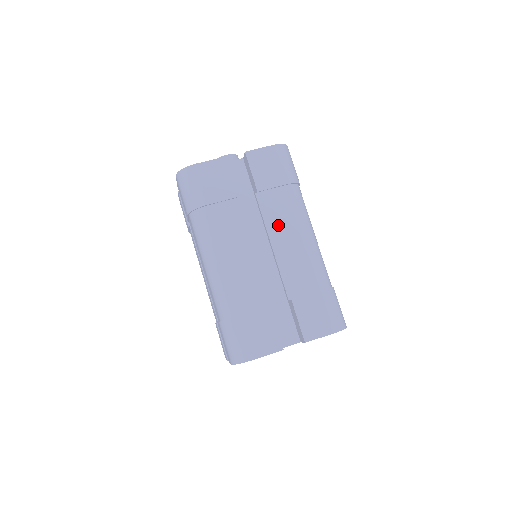
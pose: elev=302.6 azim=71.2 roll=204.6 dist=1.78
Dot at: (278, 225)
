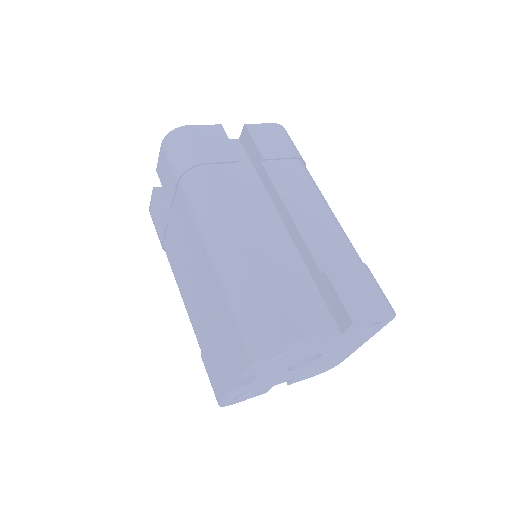
Dot at: (292, 193)
